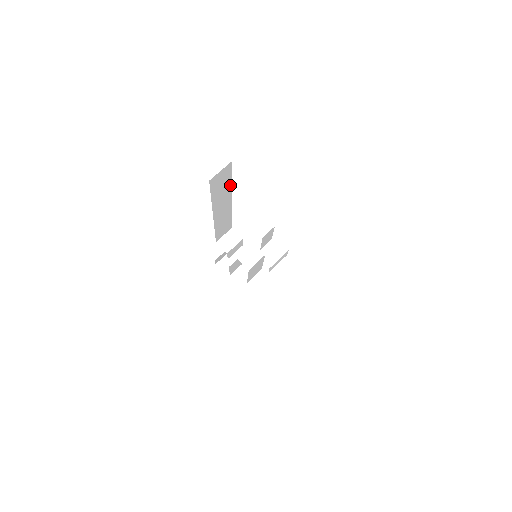
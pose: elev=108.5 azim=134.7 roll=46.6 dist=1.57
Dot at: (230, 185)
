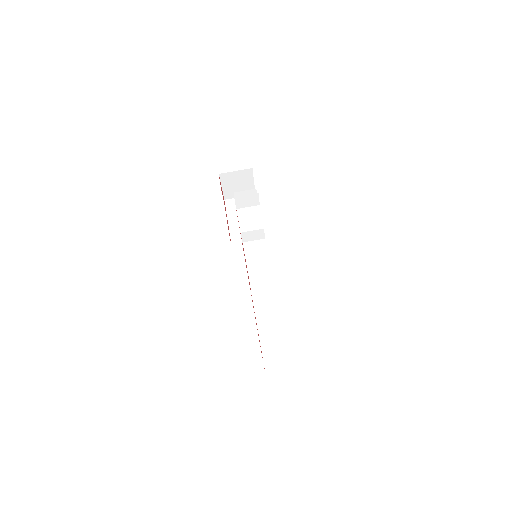
Dot at: occluded
